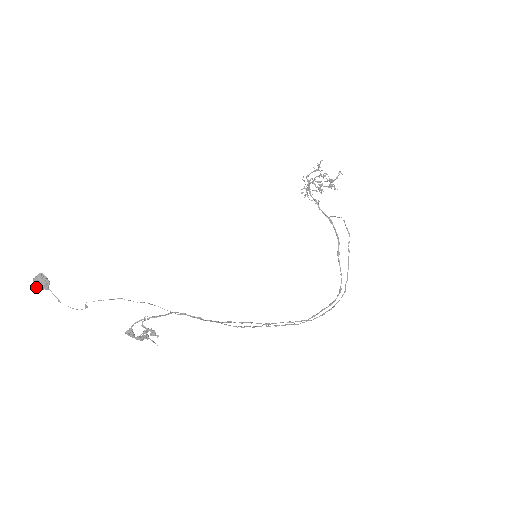
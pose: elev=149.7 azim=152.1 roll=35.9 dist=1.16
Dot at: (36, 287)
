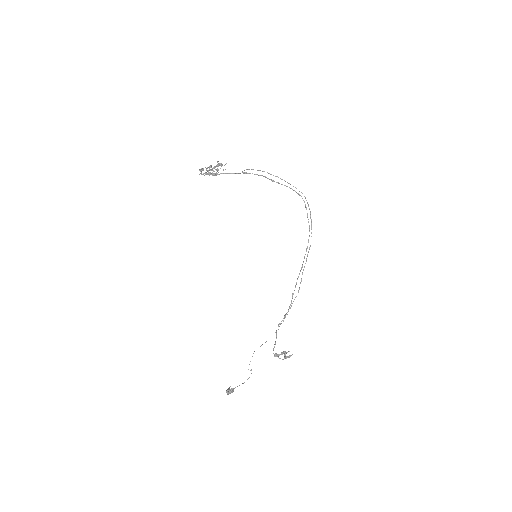
Dot at: occluded
